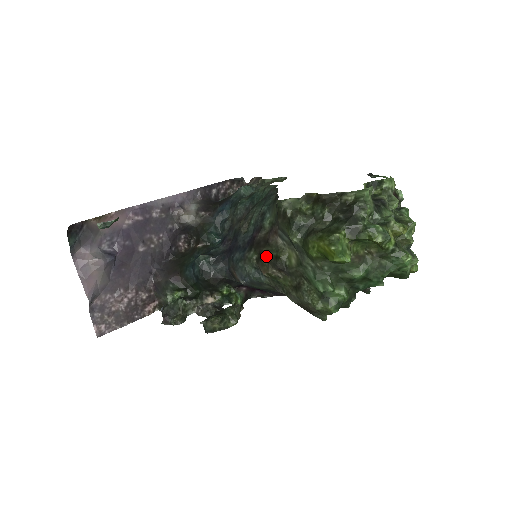
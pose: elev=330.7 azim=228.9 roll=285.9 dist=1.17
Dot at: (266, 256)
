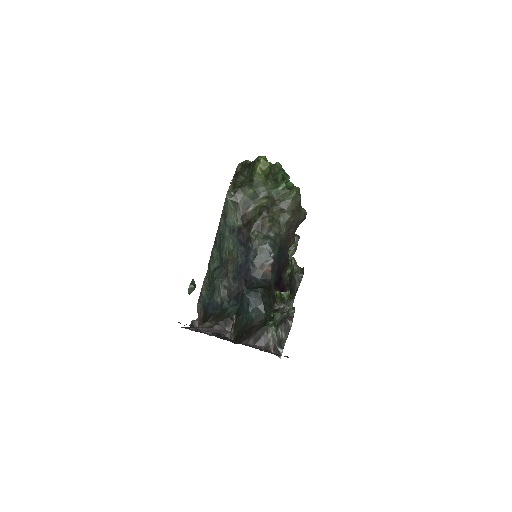
Dot at: (257, 219)
